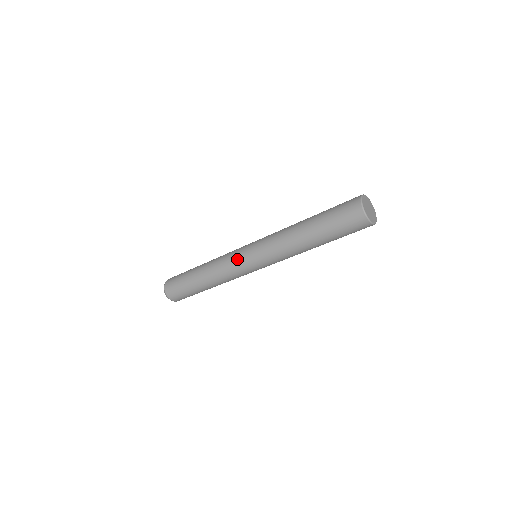
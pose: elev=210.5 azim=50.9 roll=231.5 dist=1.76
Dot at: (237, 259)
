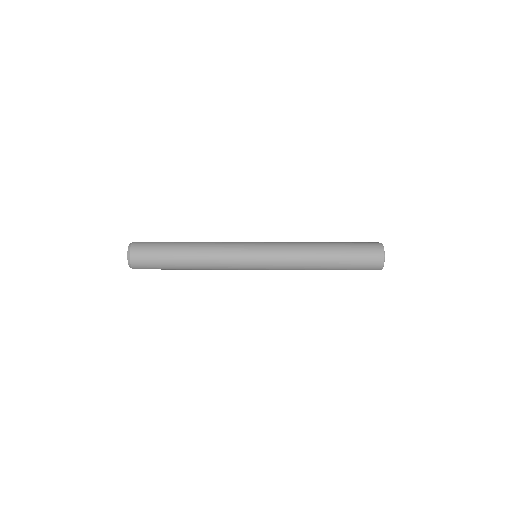
Dot at: (242, 254)
